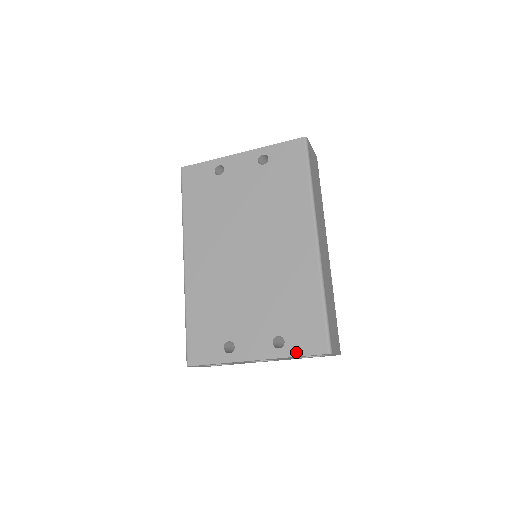
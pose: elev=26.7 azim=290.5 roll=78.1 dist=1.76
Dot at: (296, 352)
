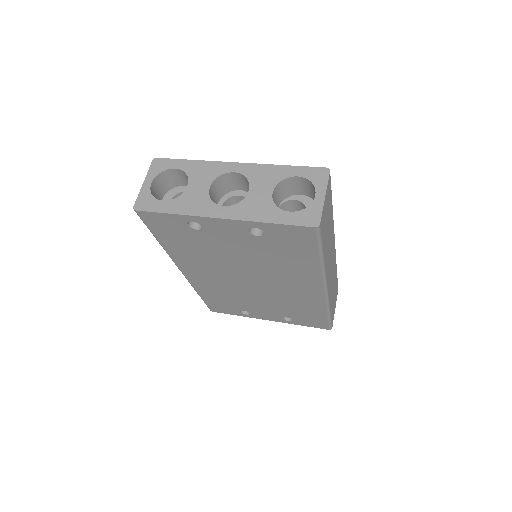
Dot at: (303, 325)
